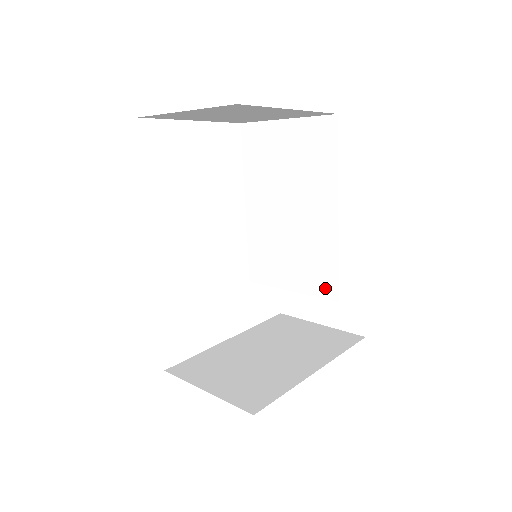
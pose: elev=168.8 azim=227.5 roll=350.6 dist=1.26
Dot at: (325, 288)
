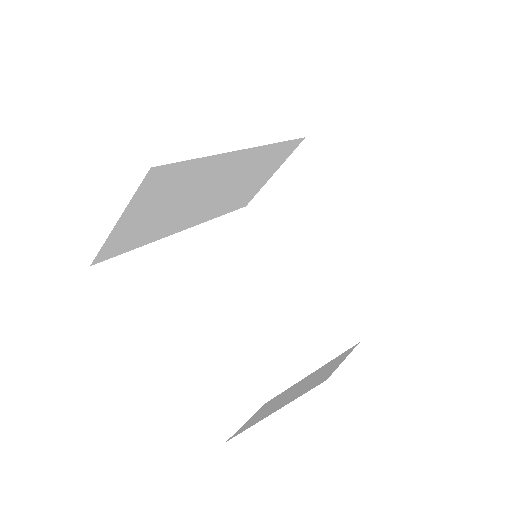
Dot at: occluded
